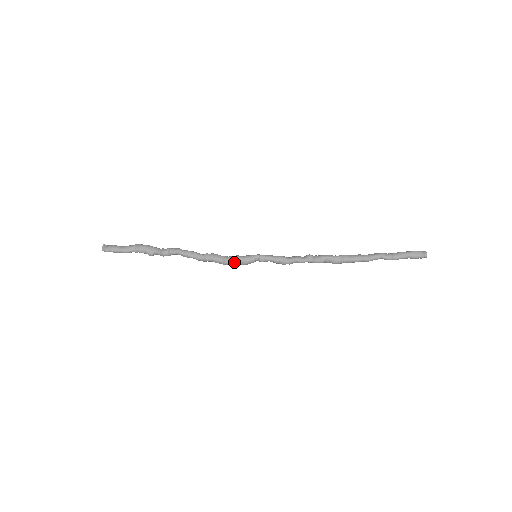
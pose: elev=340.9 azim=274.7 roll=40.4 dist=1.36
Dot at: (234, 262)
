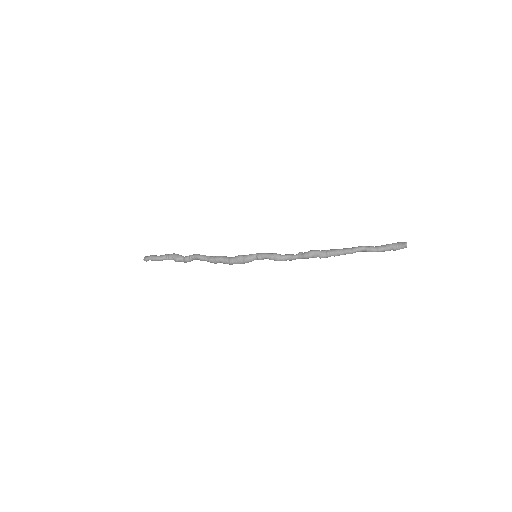
Dot at: (237, 260)
